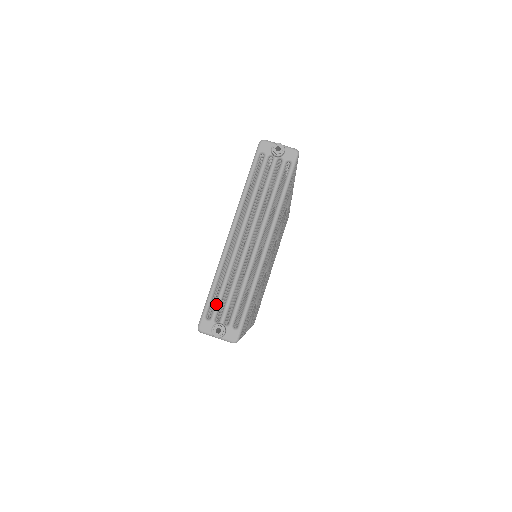
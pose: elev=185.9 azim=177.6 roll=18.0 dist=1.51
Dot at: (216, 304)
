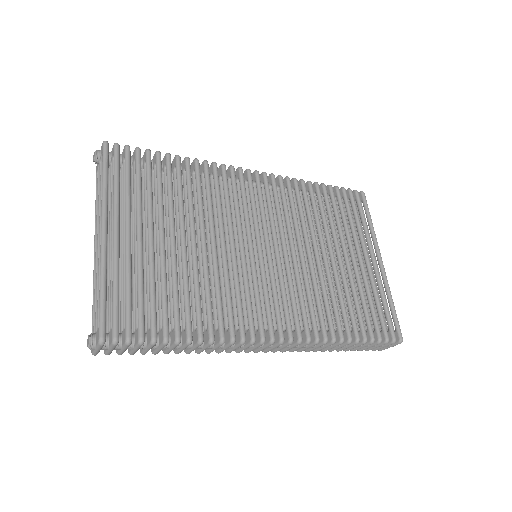
Dot at: (94, 319)
